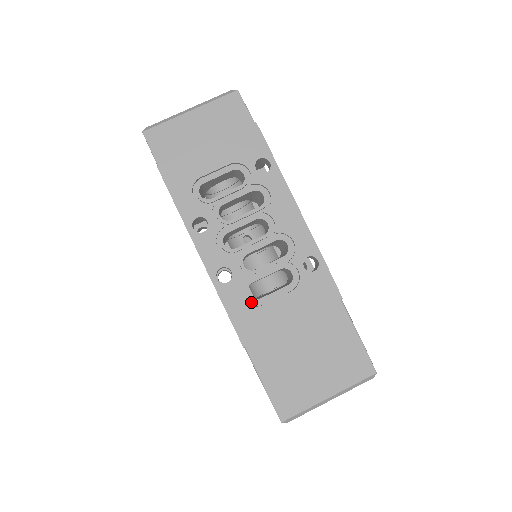
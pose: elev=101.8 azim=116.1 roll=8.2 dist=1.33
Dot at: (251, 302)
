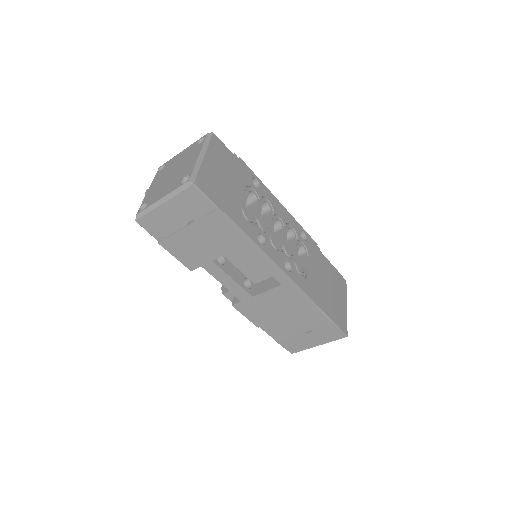
Dot at: (302, 276)
